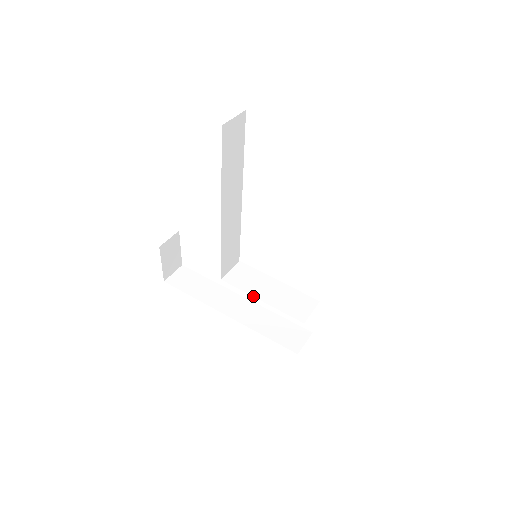
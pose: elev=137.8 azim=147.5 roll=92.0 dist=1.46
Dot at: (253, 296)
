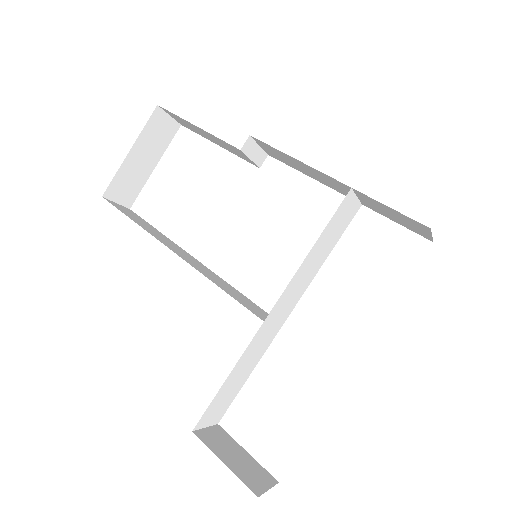
Dot at: occluded
